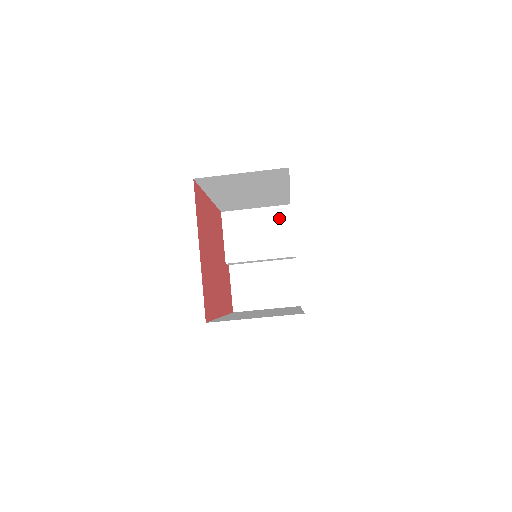
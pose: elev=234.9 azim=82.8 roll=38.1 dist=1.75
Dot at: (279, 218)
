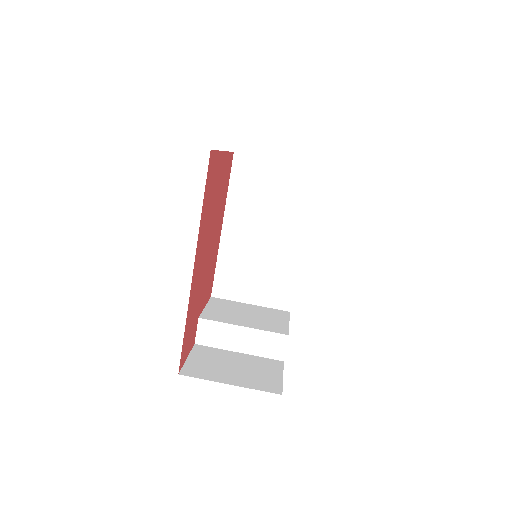
Dot at: (275, 314)
